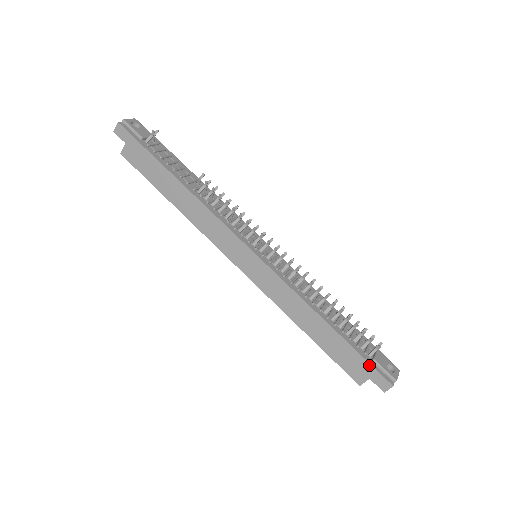
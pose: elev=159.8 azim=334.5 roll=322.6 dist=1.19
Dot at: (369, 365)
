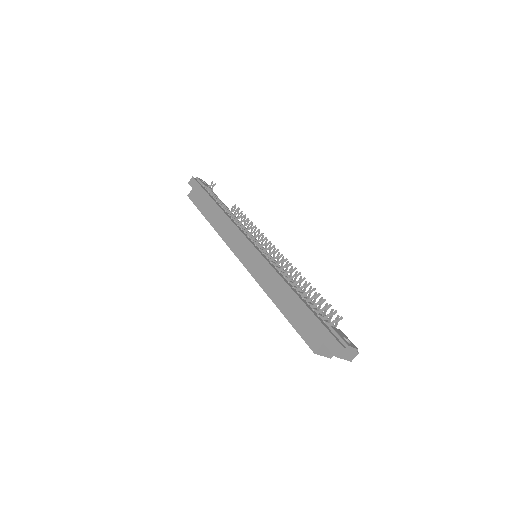
Dot at: (324, 328)
